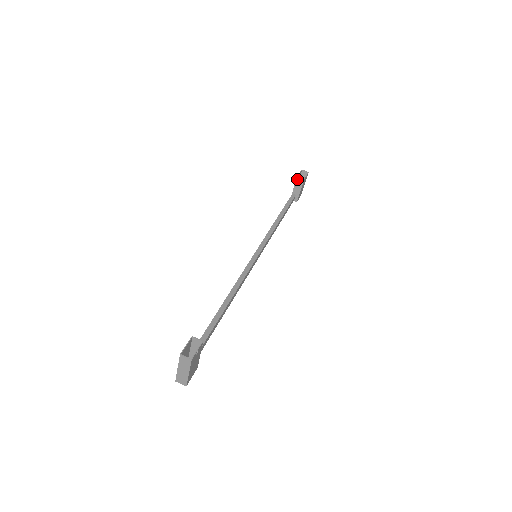
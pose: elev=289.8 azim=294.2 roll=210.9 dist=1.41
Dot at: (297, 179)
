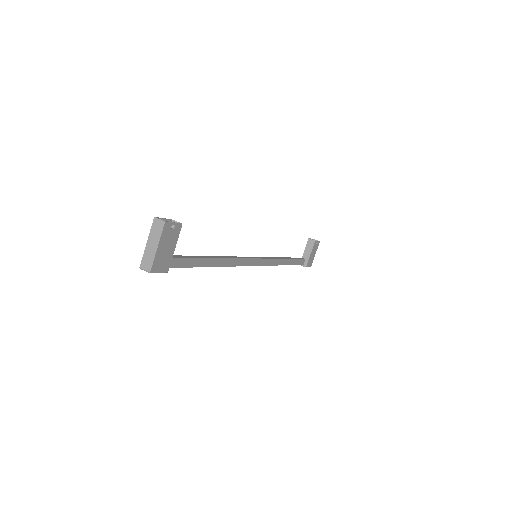
Dot at: (308, 241)
